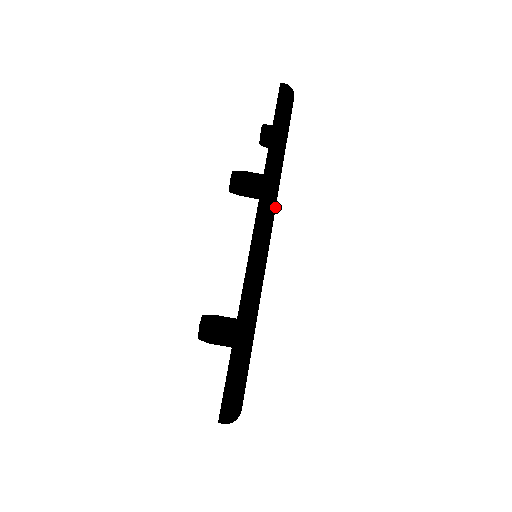
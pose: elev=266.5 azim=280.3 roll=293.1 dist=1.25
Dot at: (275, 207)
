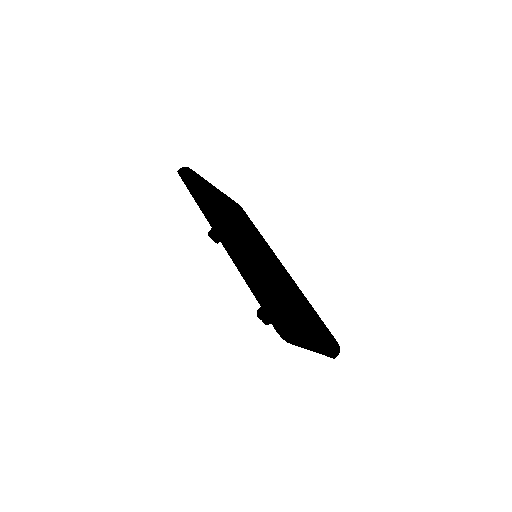
Dot at: (224, 223)
